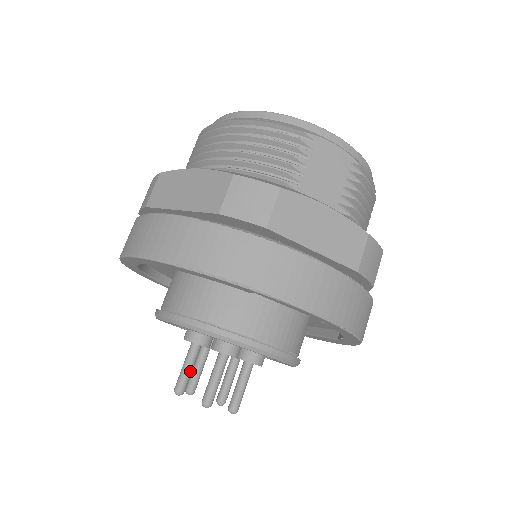
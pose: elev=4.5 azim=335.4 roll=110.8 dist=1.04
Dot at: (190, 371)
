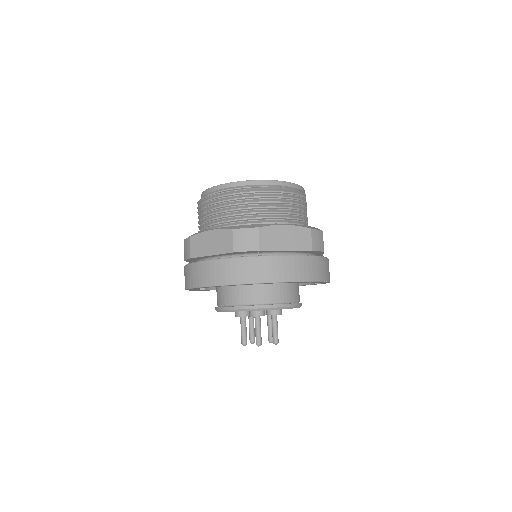
Dot at: occluded
